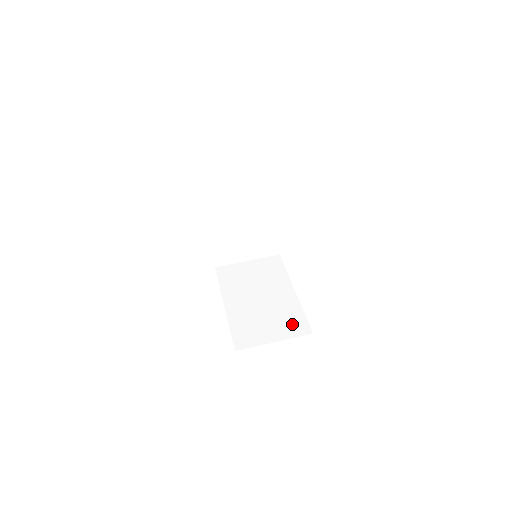
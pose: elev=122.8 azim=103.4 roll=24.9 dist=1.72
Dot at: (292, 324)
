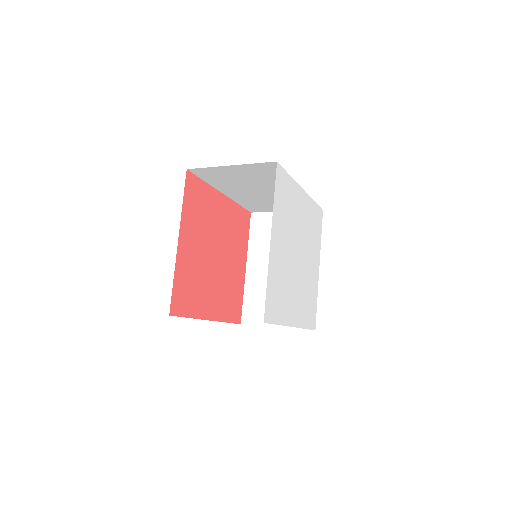
Dot at: occluded
